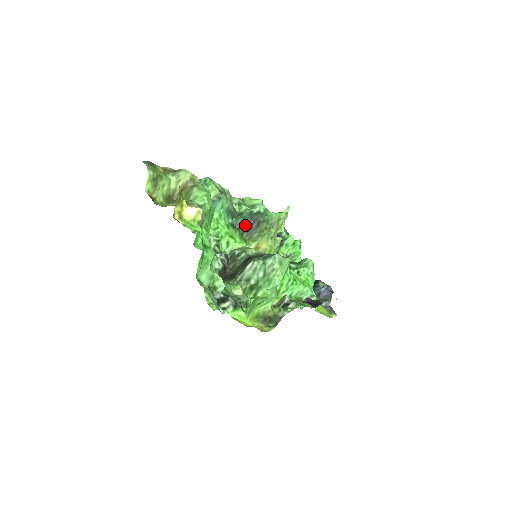
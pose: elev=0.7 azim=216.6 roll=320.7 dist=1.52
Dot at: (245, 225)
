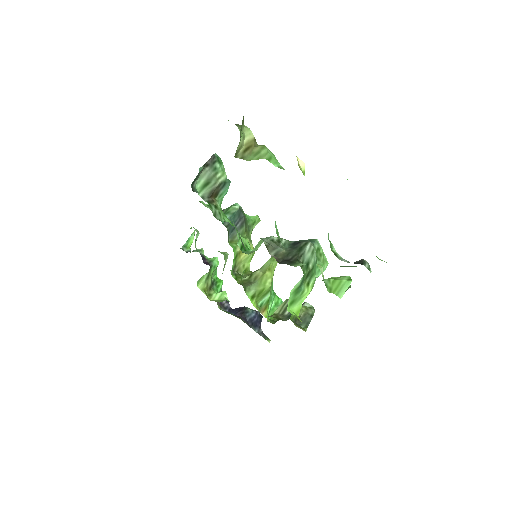
Dot at: (232, 223)
